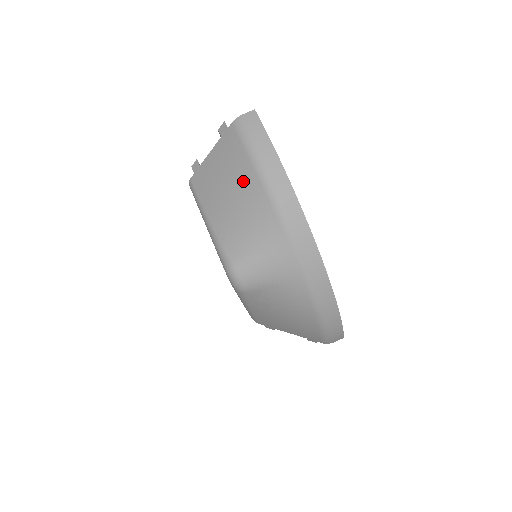
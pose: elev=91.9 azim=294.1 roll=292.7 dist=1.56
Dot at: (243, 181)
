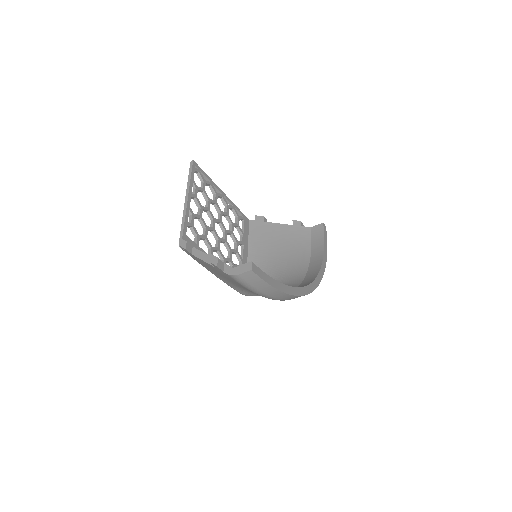
Dot at: occluded
